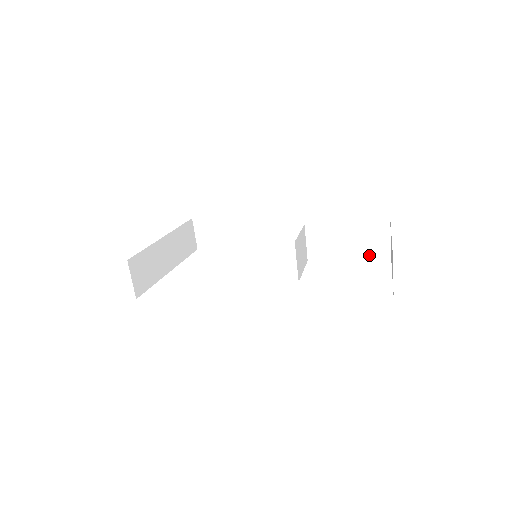
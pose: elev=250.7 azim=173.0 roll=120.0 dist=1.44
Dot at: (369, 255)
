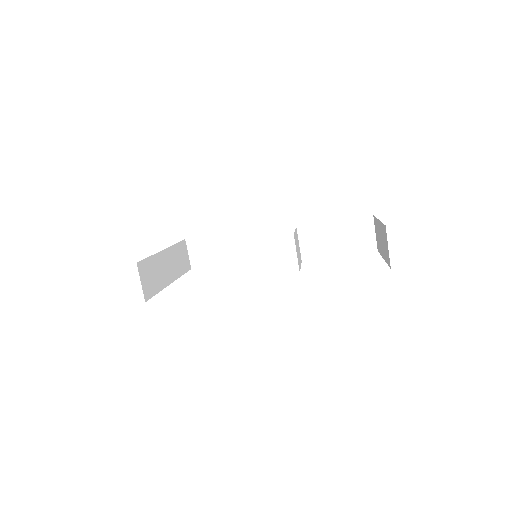
Dot at: (357, 249)
